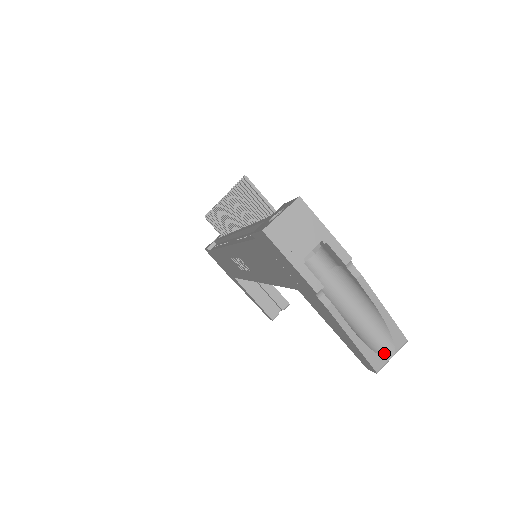
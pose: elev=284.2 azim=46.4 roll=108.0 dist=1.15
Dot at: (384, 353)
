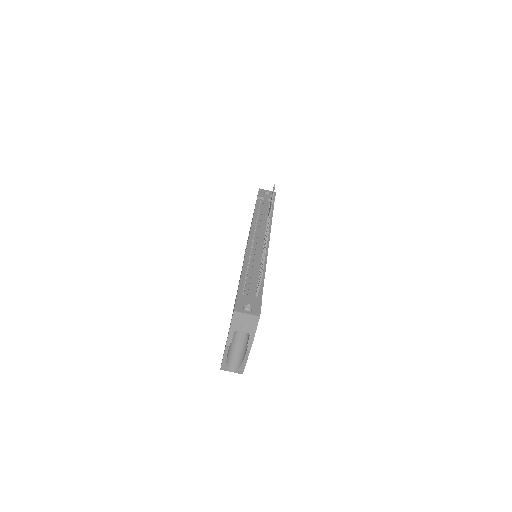
Dot at: (230, 369)
